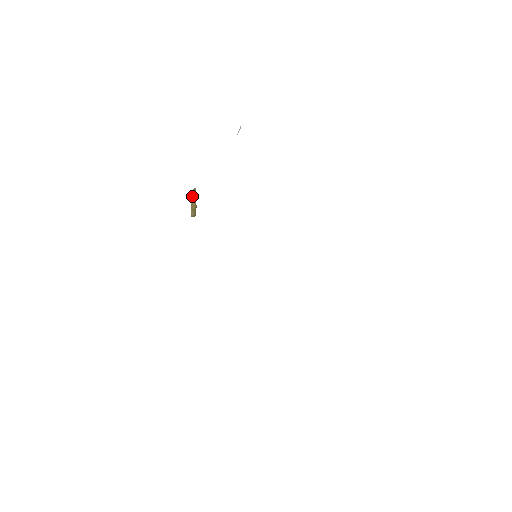
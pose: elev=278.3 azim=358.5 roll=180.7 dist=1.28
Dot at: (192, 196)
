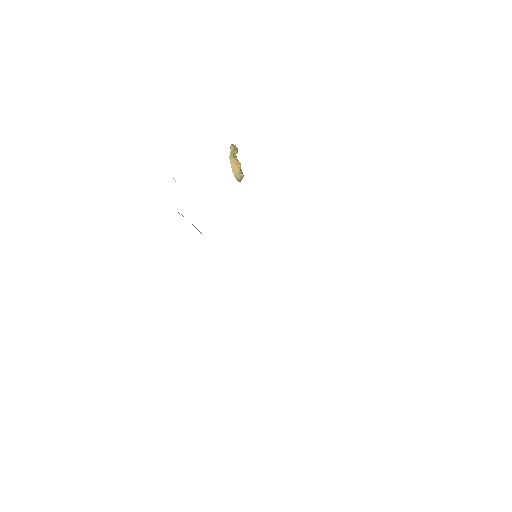
Dot at: (230, 162)
